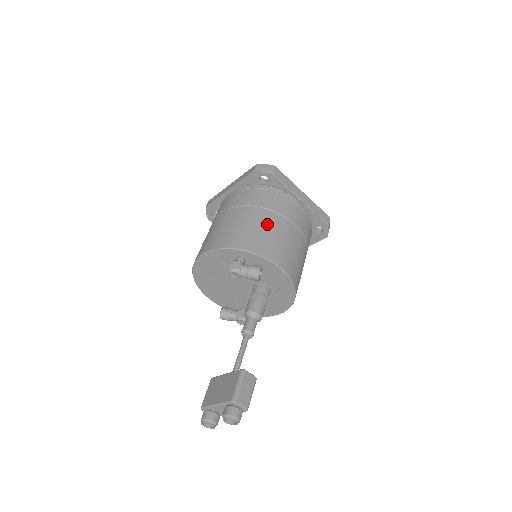
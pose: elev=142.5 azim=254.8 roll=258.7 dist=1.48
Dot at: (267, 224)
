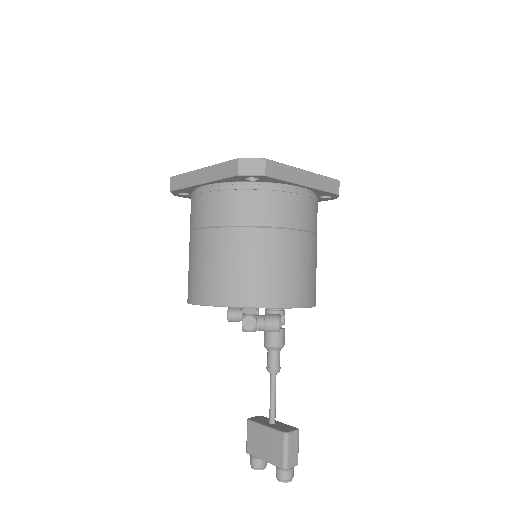
Dot at: (273, 254)
